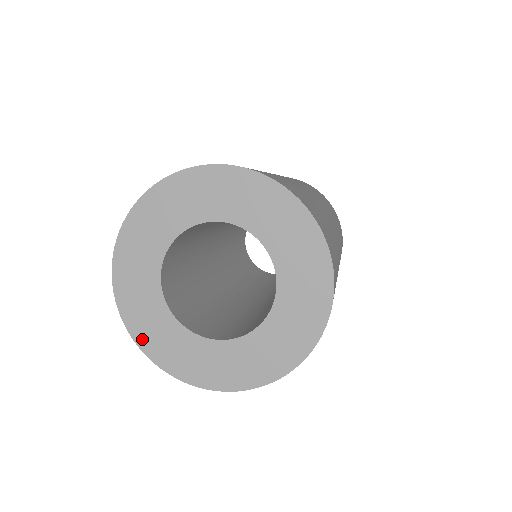
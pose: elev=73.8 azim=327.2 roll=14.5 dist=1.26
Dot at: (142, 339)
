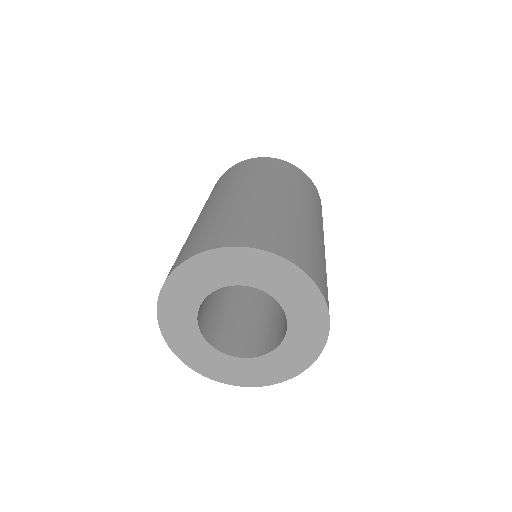
Dot at: (165, 326)
